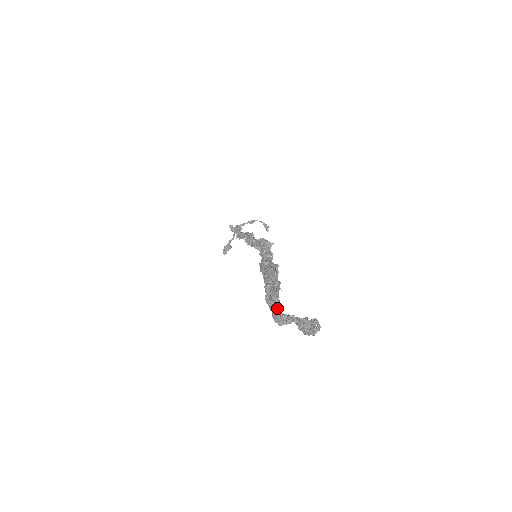
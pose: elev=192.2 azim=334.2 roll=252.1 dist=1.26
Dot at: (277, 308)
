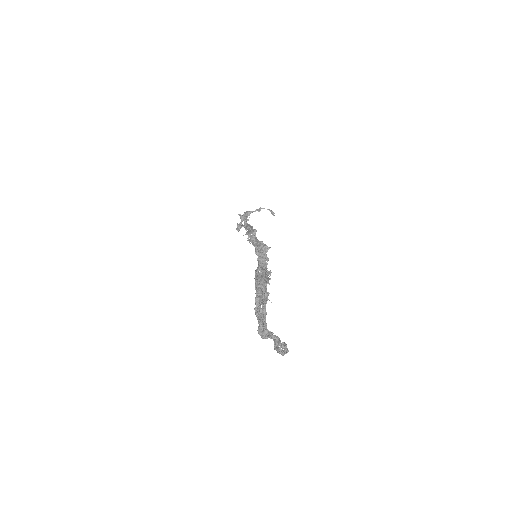
Dot at: (261, 323)
